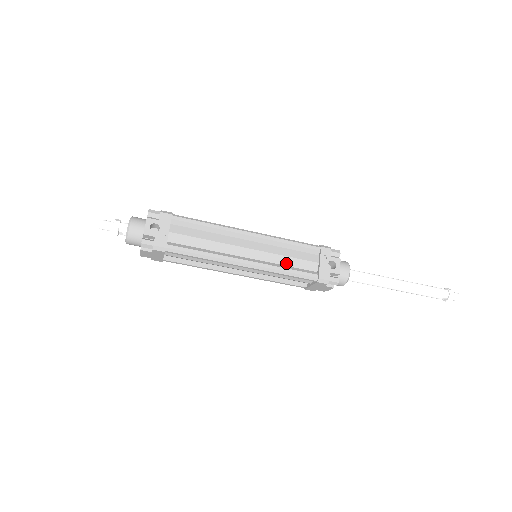
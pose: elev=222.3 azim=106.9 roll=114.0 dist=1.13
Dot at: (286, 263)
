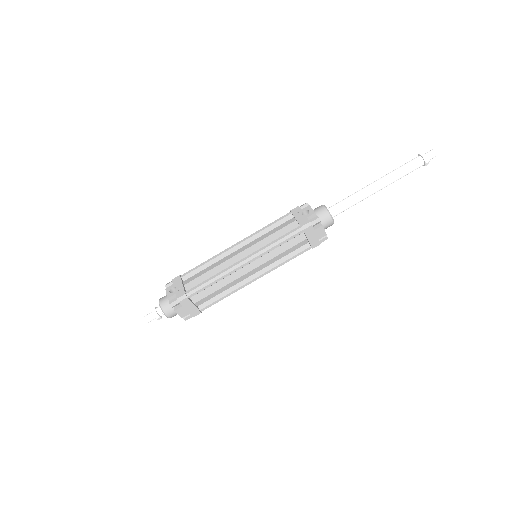
Dot at: (273, 239)
